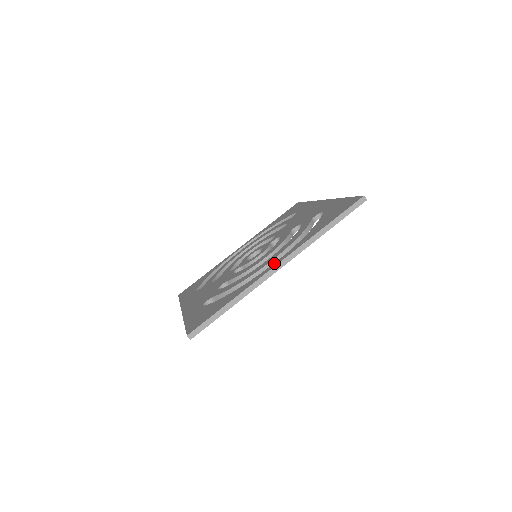
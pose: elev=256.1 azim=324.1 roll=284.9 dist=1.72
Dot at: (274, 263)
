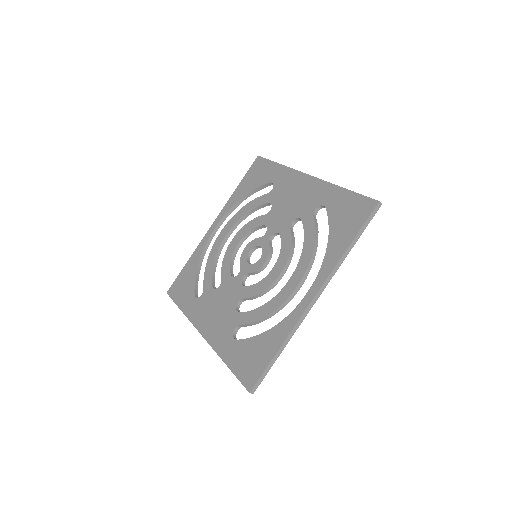
Dot at: (307, 295)
